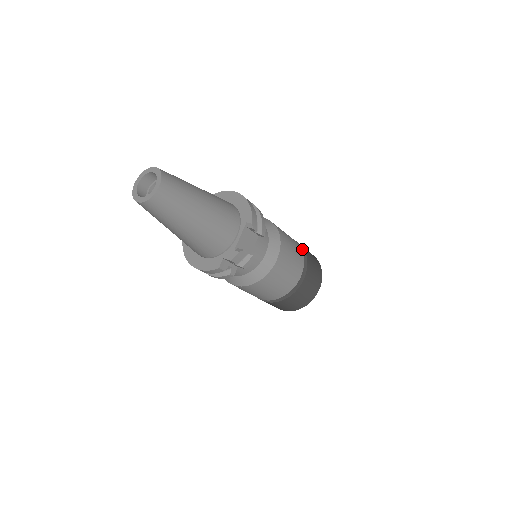
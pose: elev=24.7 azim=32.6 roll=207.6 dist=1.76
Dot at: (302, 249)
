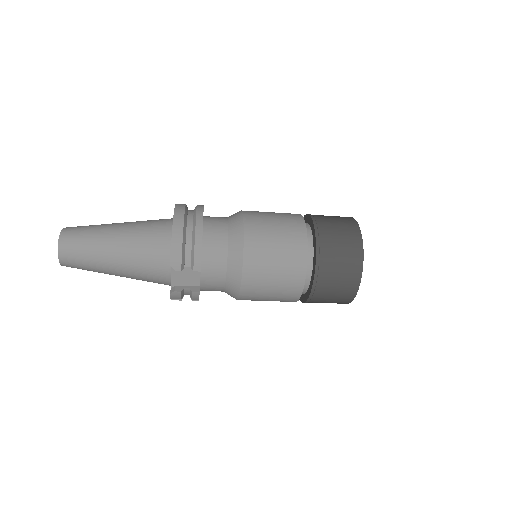
Dot at: (315, 243)
